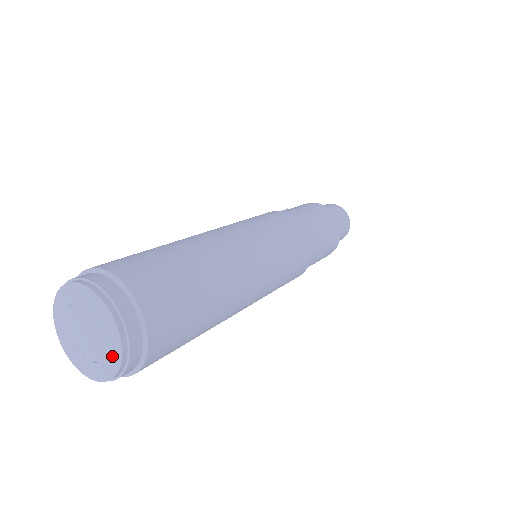
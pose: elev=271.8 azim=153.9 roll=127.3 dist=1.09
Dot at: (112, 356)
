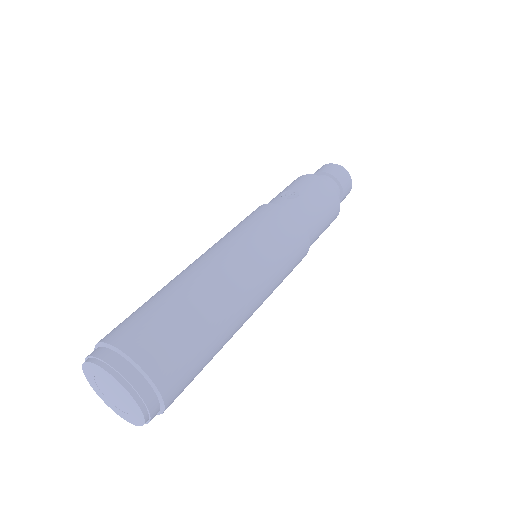
Dot at: (134, 419)
